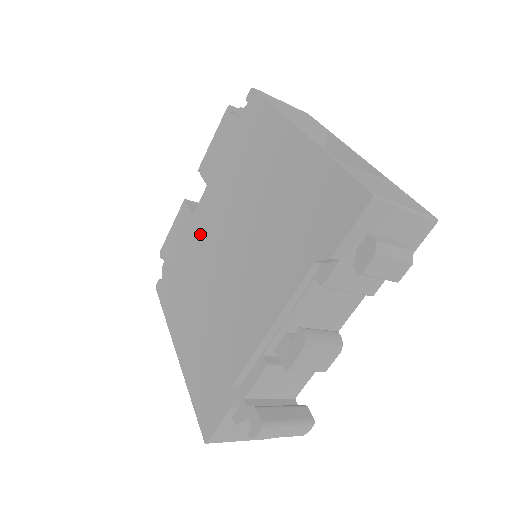
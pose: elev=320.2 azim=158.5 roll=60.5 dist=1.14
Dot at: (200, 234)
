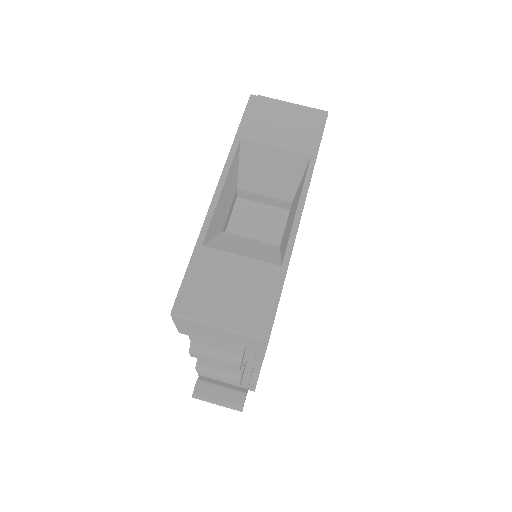
Dot at: occluded
